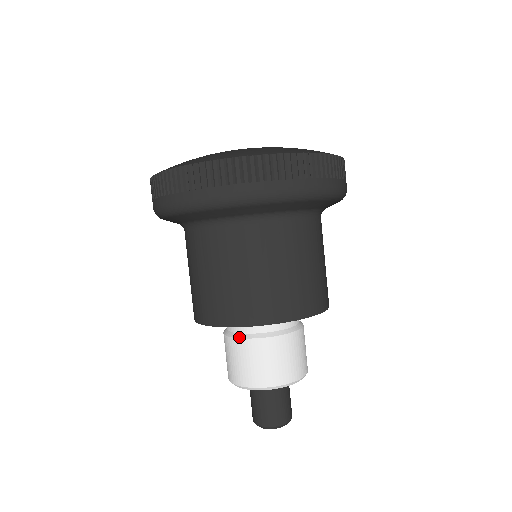
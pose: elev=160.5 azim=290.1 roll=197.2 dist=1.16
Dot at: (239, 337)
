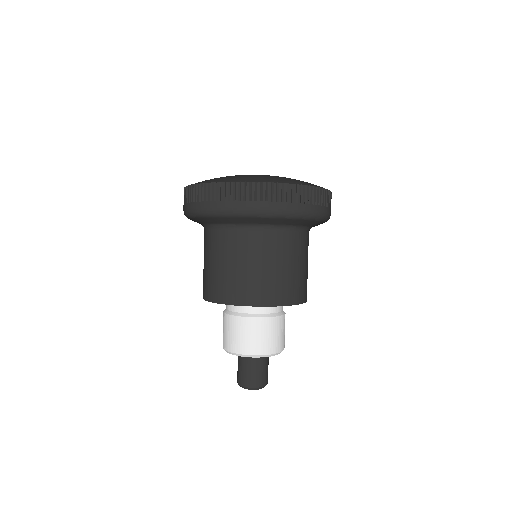
Dot at: (228, 313)
